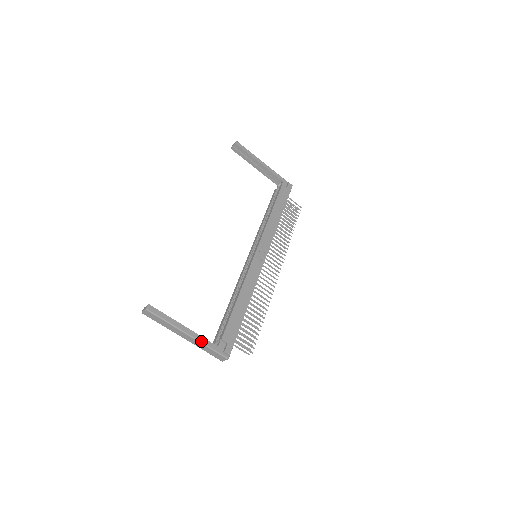
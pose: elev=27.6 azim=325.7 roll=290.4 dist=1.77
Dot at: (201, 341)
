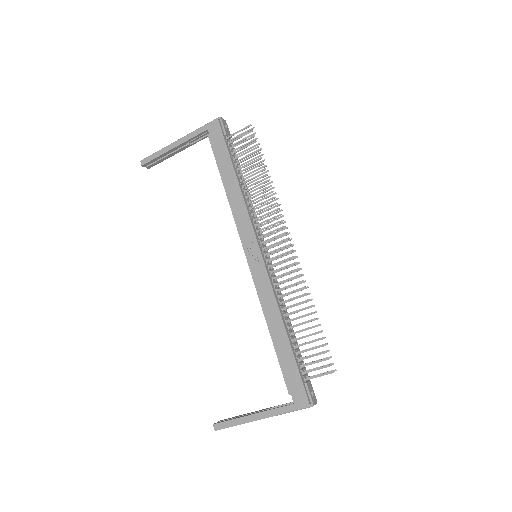
Dot at: (276, 414)
